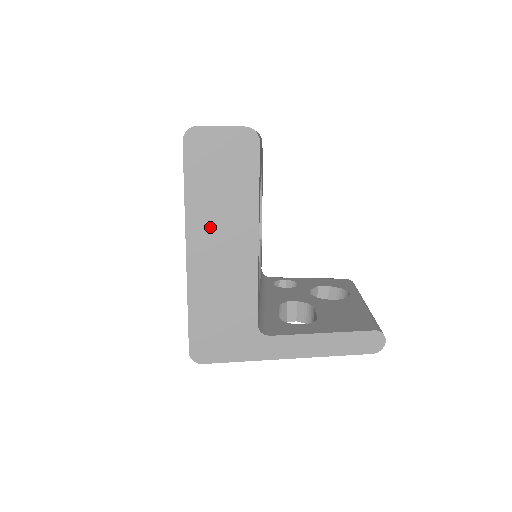
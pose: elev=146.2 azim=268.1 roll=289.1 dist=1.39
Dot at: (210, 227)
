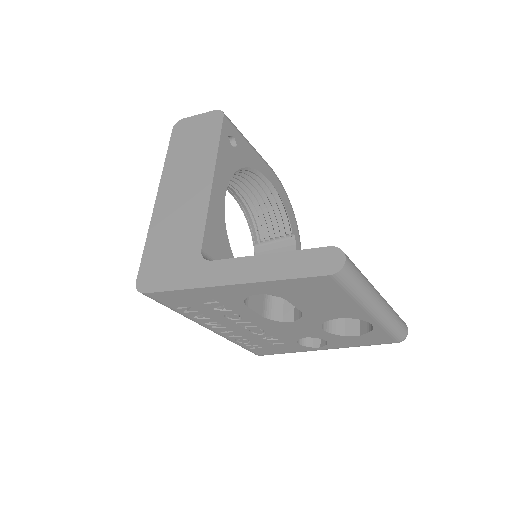
Dot at: (178, 176)
